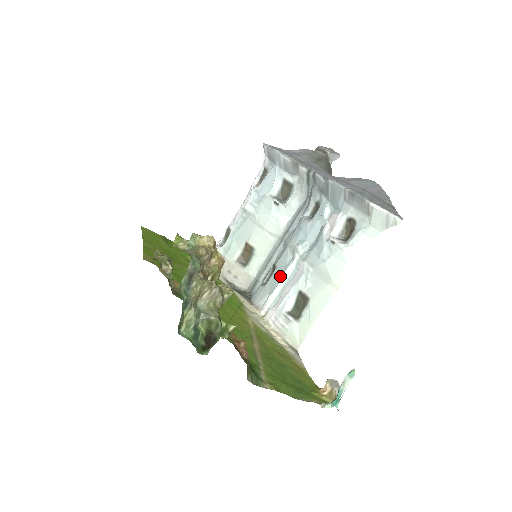
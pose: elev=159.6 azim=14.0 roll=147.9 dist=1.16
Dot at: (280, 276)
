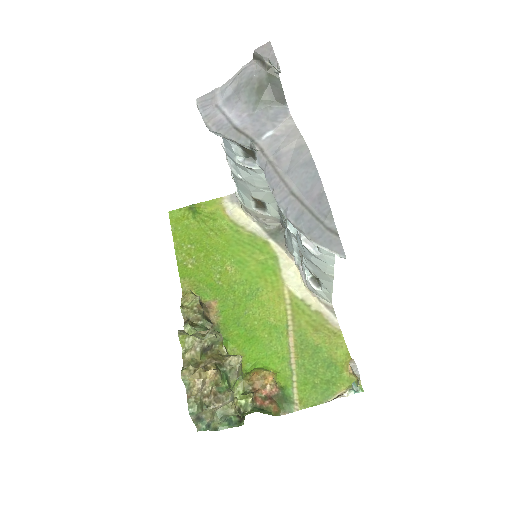
Dot at: (291, 239)
